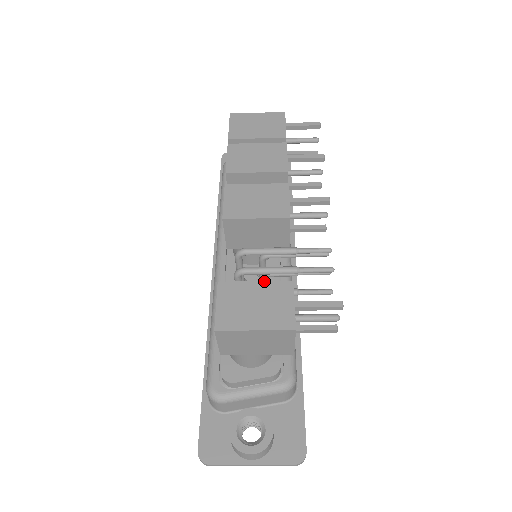
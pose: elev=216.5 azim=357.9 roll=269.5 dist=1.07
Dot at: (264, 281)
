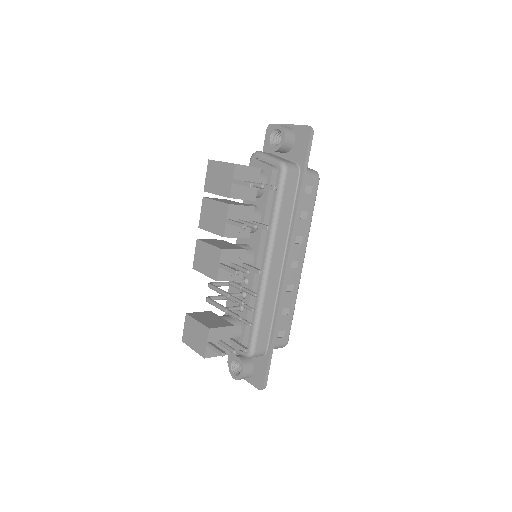
Dot at: (200, 322)
